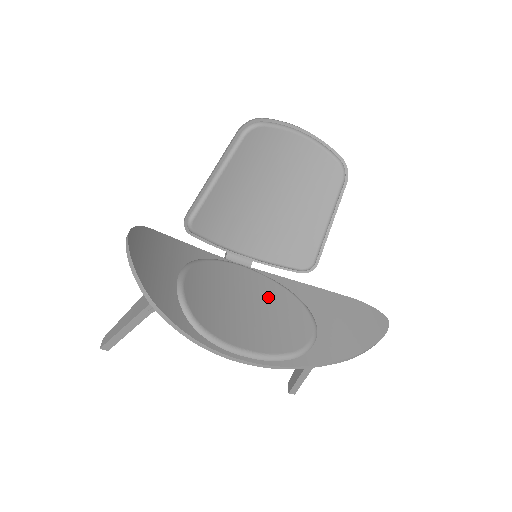
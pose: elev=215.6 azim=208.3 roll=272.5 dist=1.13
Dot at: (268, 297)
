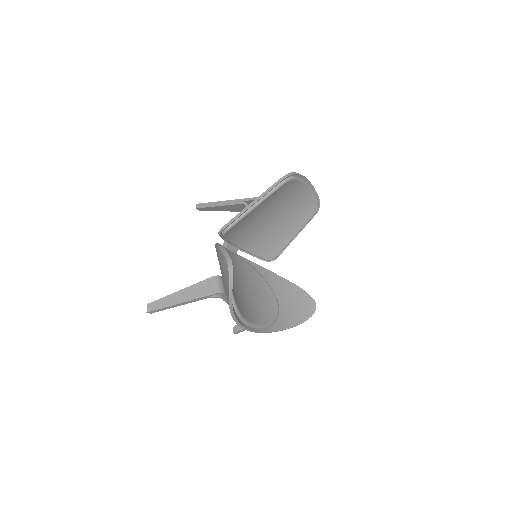
Dot at: (253, 281)
